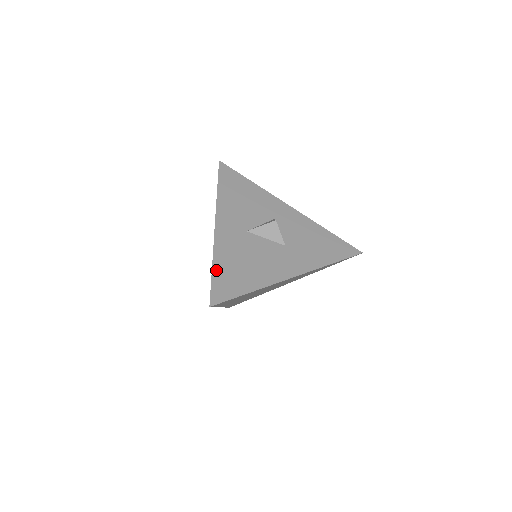
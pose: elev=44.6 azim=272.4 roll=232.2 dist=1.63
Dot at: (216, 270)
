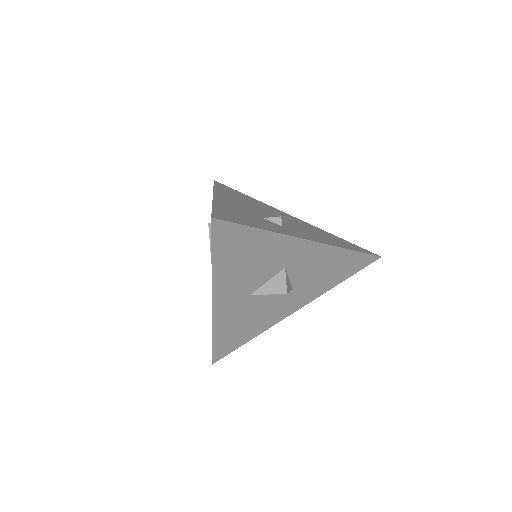
Dot at: (216, 341)
